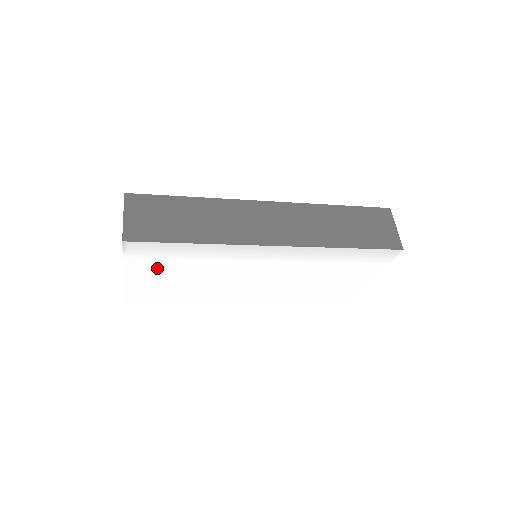
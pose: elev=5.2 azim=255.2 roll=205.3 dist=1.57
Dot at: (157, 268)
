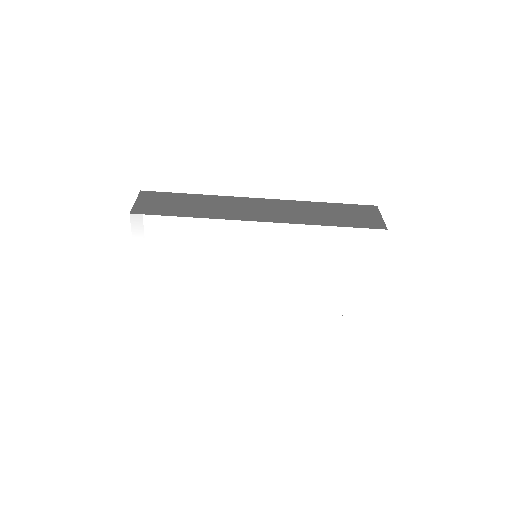
Dot at: (162, 252)
